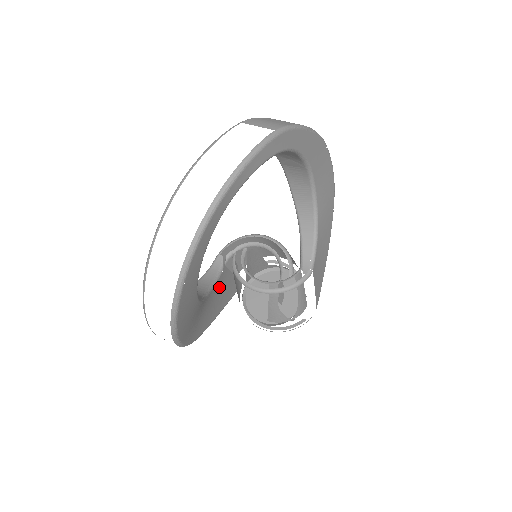
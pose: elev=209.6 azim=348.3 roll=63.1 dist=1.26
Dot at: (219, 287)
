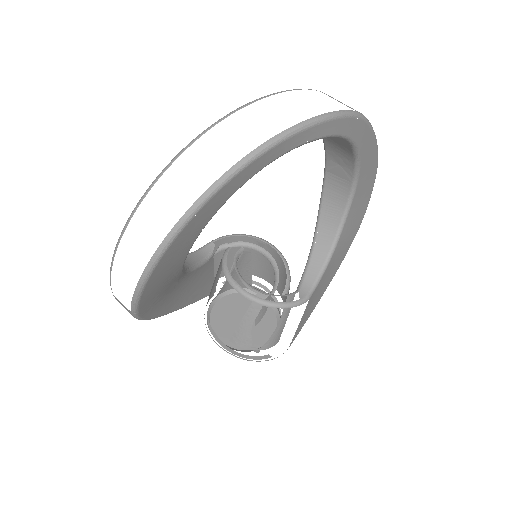
Dot at: (197, 276)
